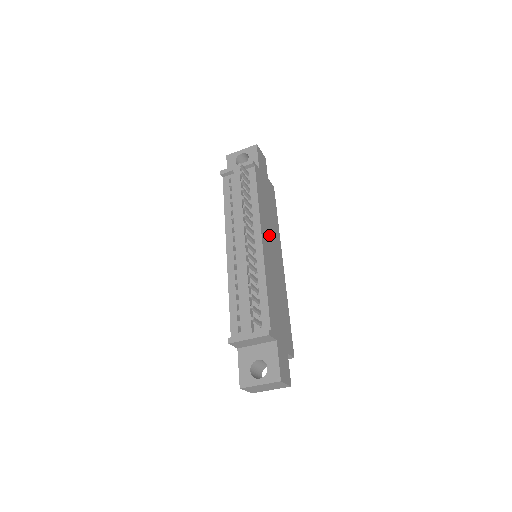
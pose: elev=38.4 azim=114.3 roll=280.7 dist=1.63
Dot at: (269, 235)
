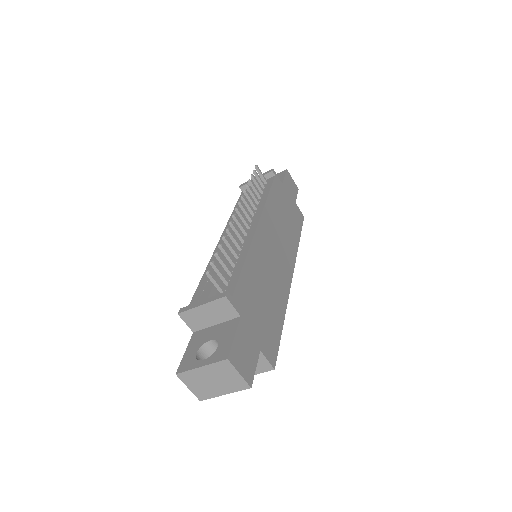
Dot at: (275, 234)
